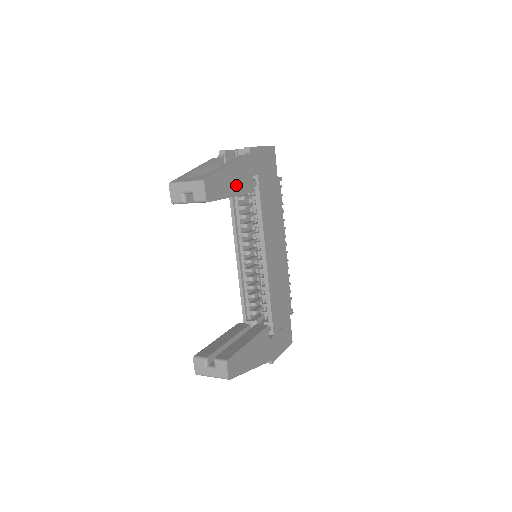
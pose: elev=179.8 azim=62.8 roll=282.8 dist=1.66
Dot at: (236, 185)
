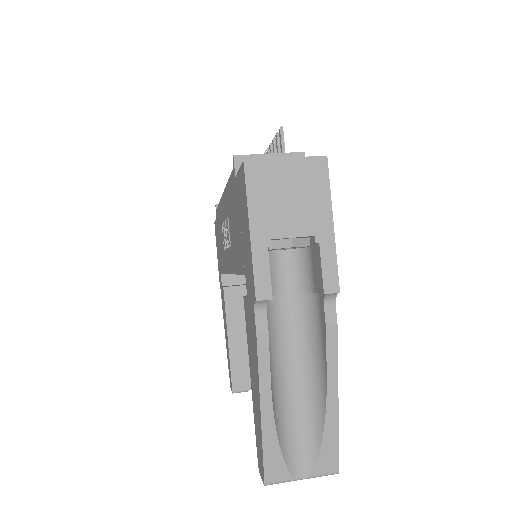
Dot at: occluded
